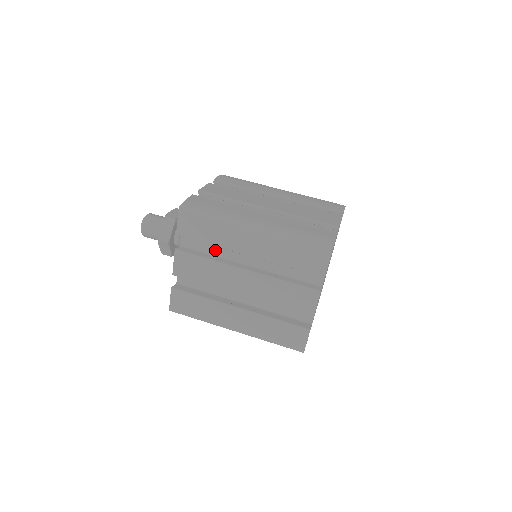
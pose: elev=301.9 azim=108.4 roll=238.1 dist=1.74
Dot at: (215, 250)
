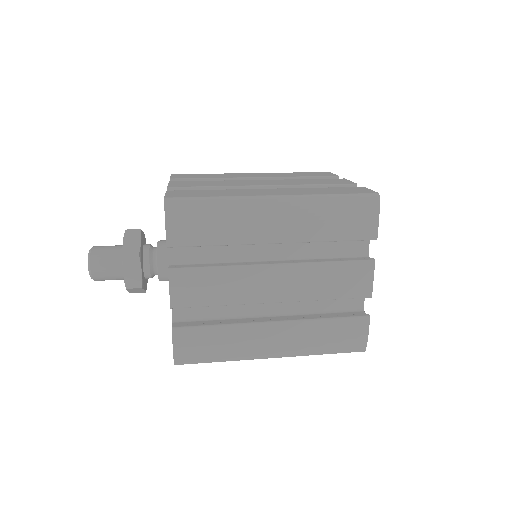
Dot at: occluded
